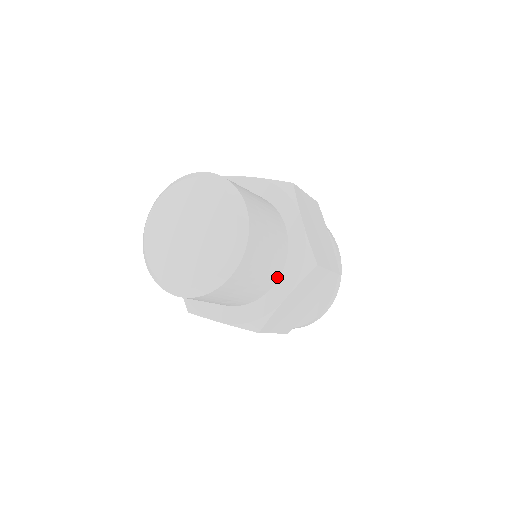
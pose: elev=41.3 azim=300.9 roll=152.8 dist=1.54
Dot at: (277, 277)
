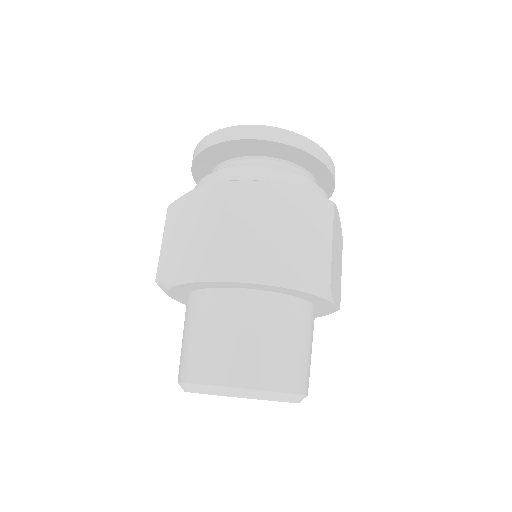
Dot at: occluded
